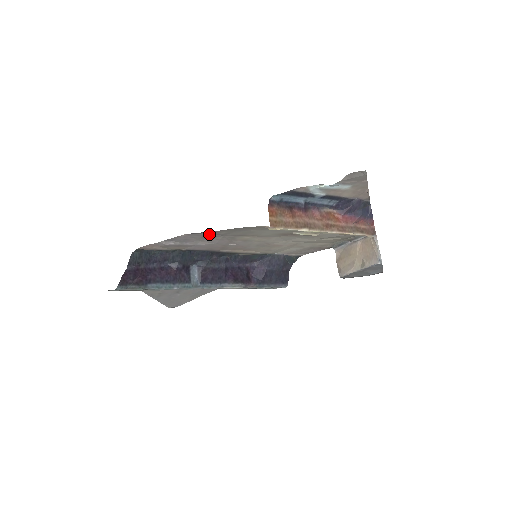
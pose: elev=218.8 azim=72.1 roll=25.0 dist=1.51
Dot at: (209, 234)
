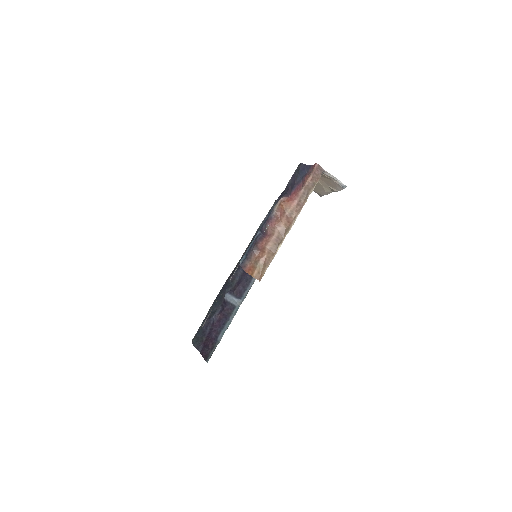
Dot at: occluded
